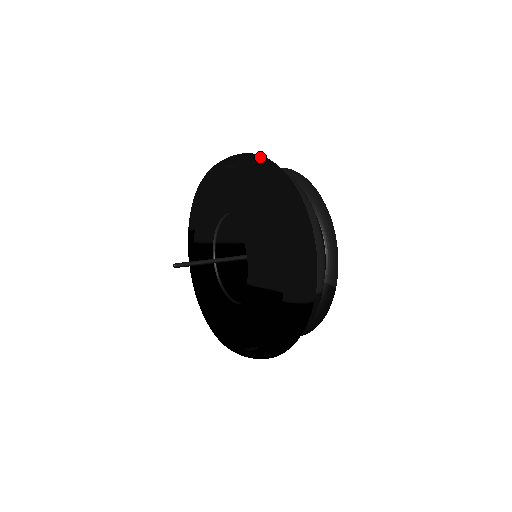
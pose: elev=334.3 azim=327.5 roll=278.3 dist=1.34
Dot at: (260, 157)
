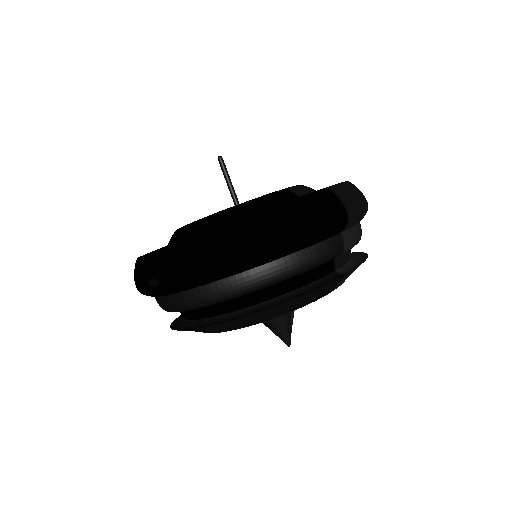
Dot at: occluded
